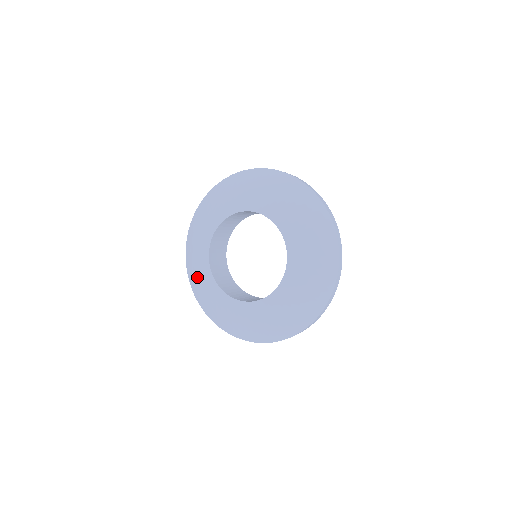
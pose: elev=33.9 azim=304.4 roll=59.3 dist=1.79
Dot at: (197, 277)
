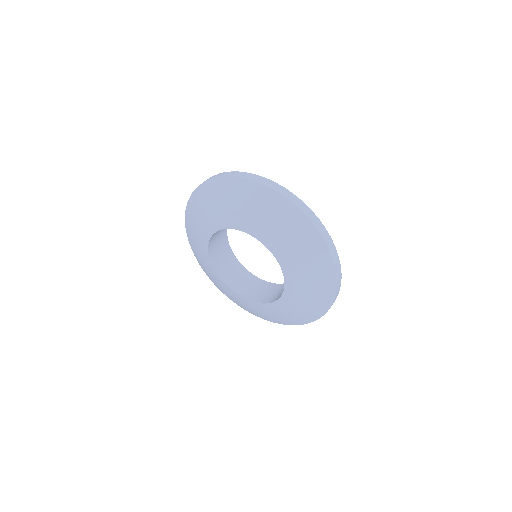
Dot at: (209, 275)
